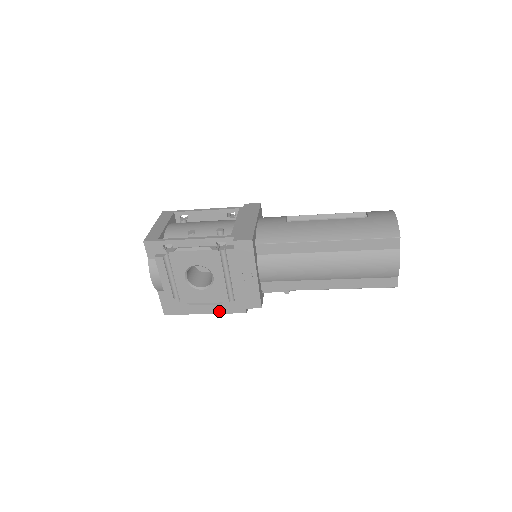
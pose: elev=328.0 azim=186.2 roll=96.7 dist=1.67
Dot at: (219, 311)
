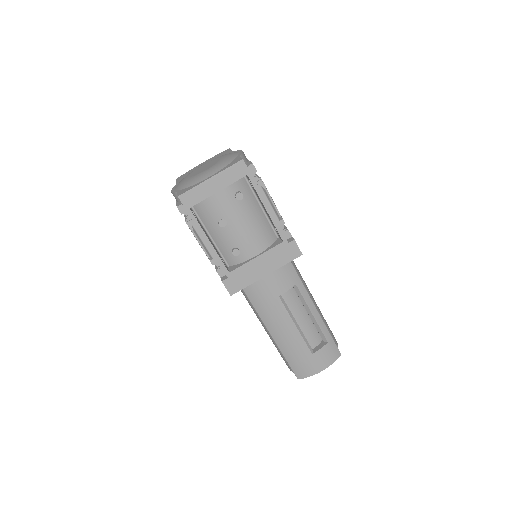
Dot at: occluded
